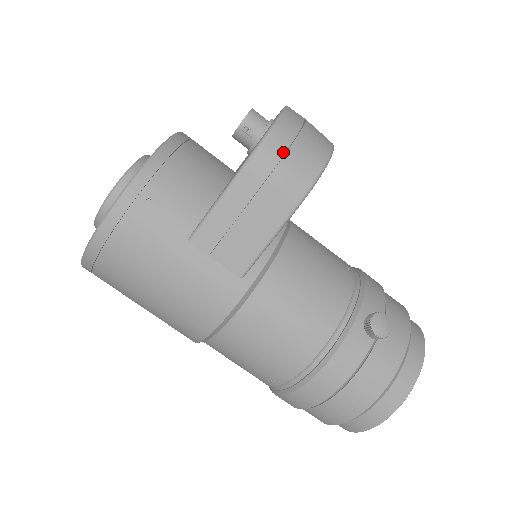
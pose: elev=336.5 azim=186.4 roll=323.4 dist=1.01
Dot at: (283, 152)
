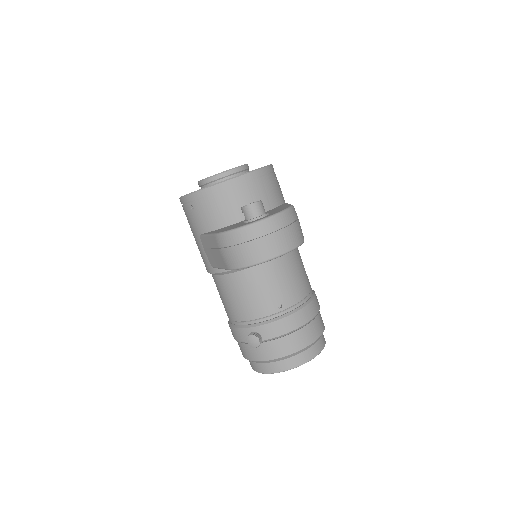
Dot at: (229, 245)
